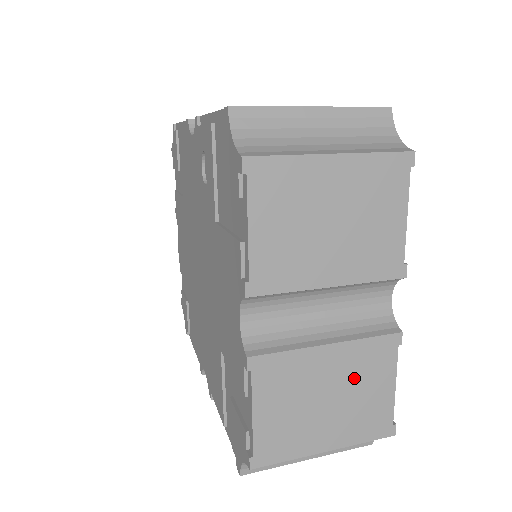
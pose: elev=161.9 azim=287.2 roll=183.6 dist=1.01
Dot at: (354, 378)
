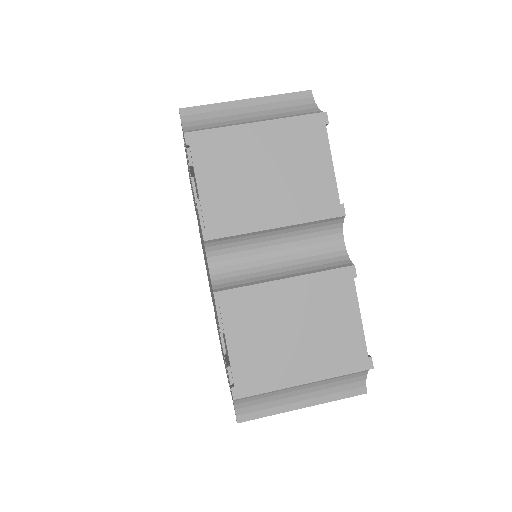
Dot at: (317, 310)
